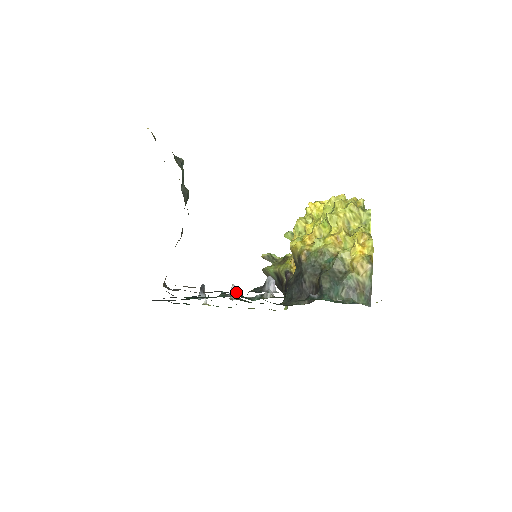
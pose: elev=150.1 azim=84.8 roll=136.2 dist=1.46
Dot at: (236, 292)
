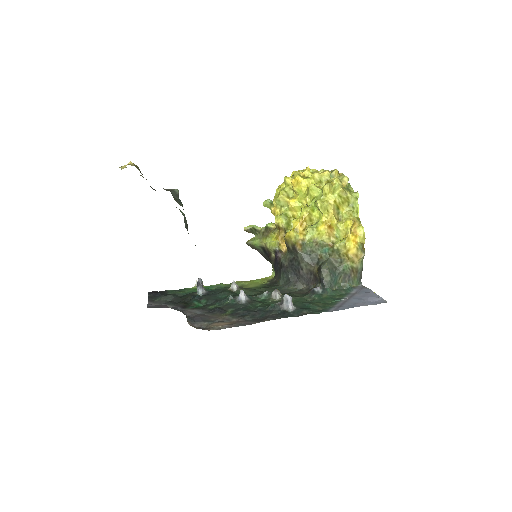
Dot at: (245, 297)
